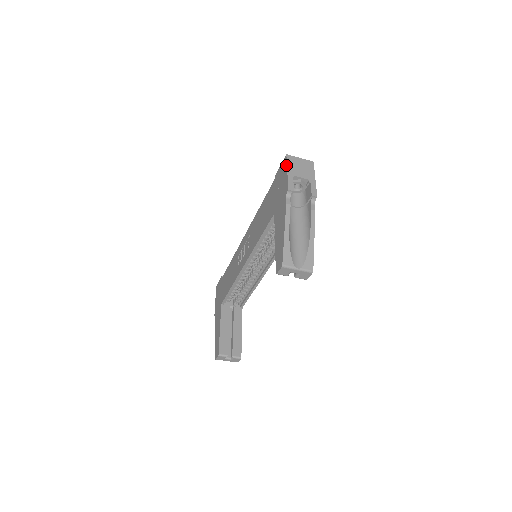
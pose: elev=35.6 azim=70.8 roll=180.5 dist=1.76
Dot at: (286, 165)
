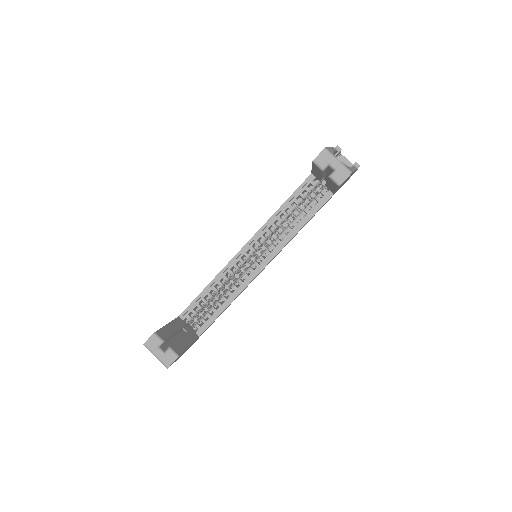
Dot at: occluded
